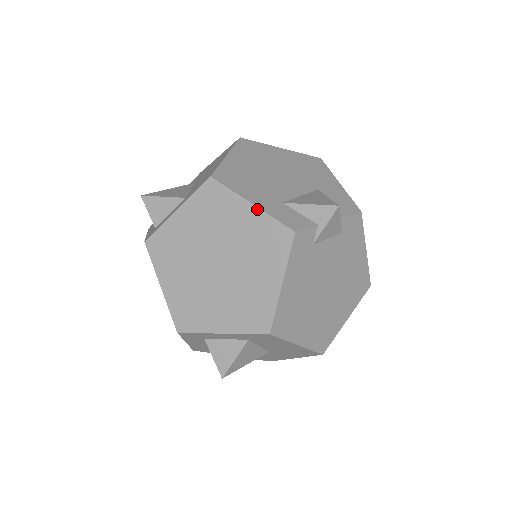
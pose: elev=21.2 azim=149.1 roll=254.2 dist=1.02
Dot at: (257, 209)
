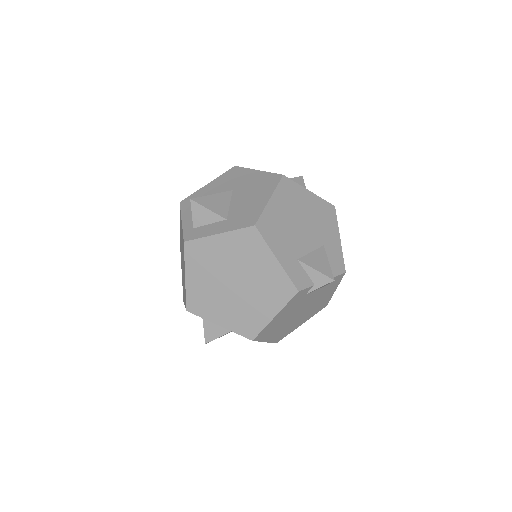
Dot at: (279, 264)
